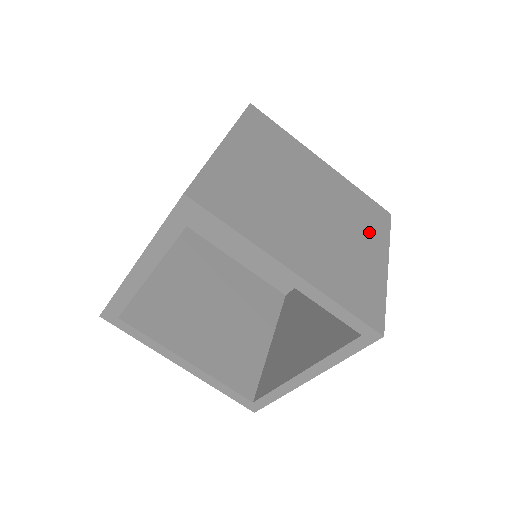
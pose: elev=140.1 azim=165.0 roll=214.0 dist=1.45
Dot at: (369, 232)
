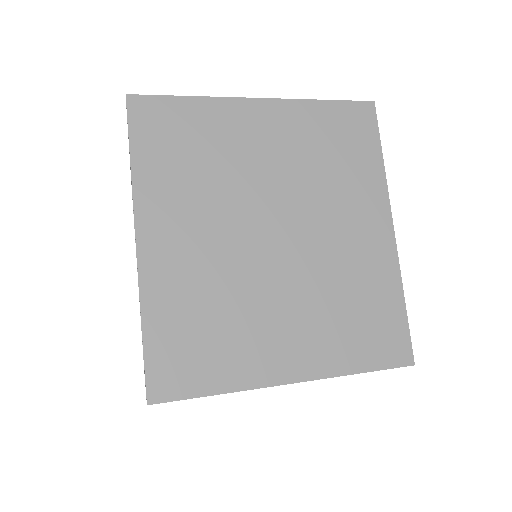
Dot at: occluded
